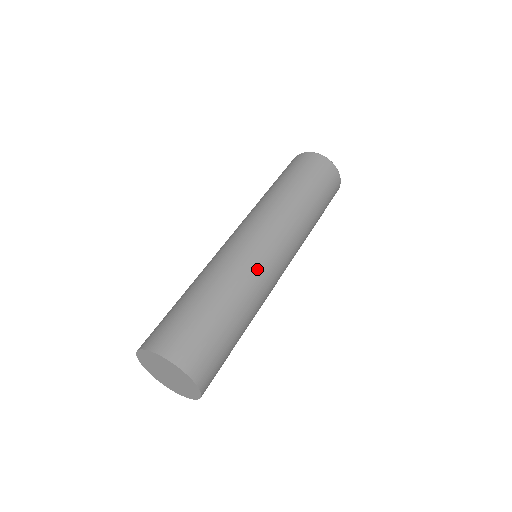
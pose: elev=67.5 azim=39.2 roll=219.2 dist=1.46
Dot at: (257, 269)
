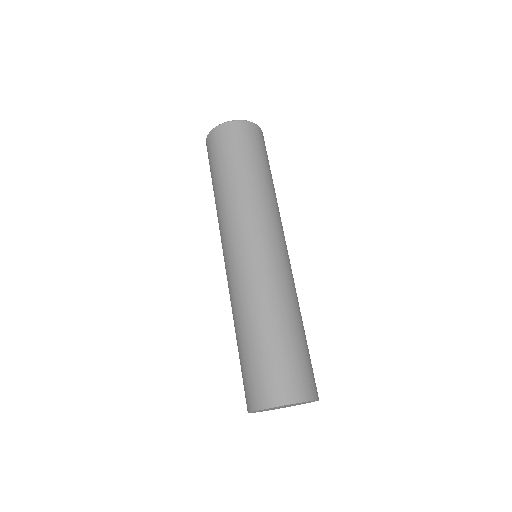
Dot at: (290, 276)
